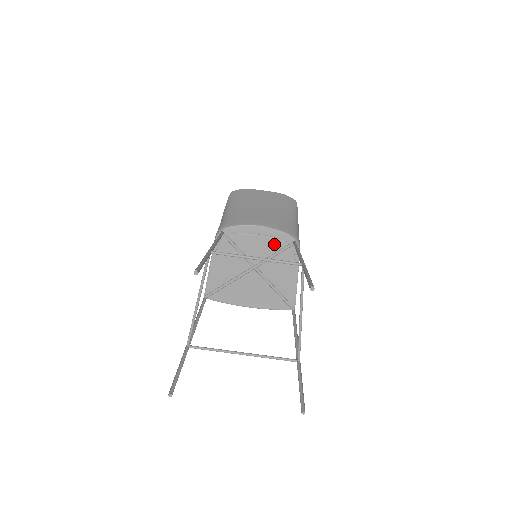
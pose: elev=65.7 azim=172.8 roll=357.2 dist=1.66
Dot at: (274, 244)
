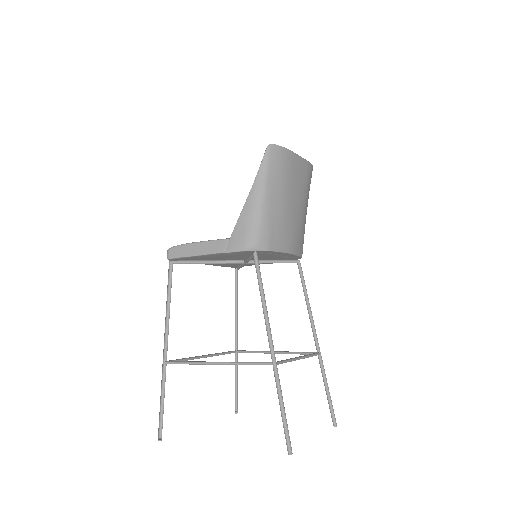
Dot at: (282, 258)
